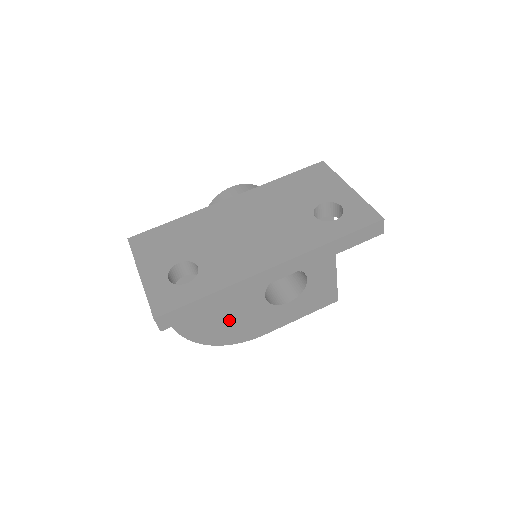
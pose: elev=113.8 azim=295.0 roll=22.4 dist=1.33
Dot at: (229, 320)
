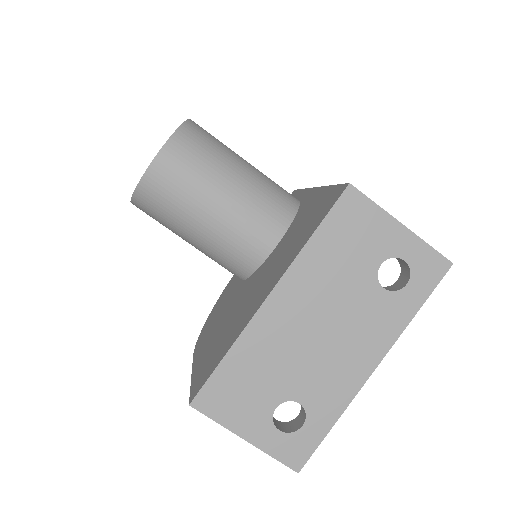
Dot at: occluded
